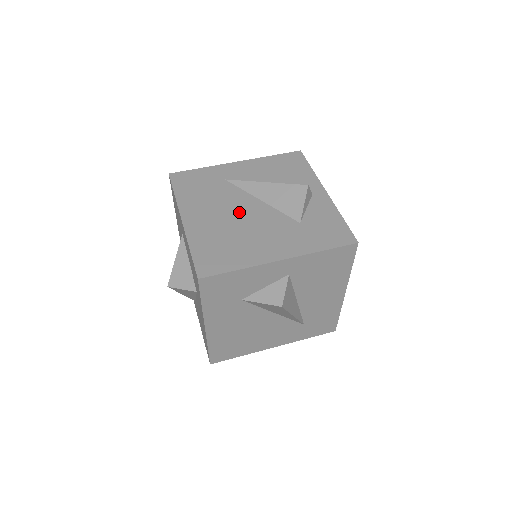
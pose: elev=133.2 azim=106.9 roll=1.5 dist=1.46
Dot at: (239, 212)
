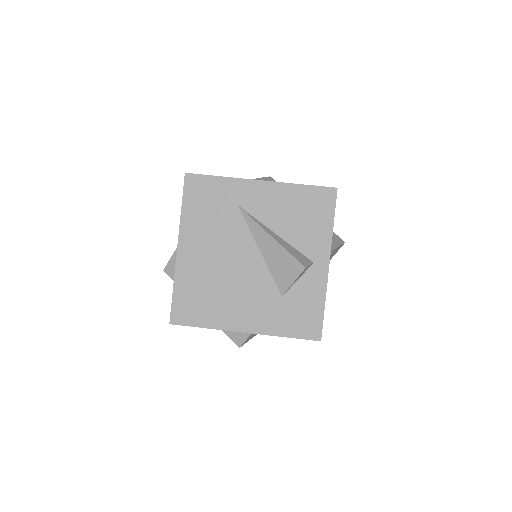
Dot at: (233, 259)
